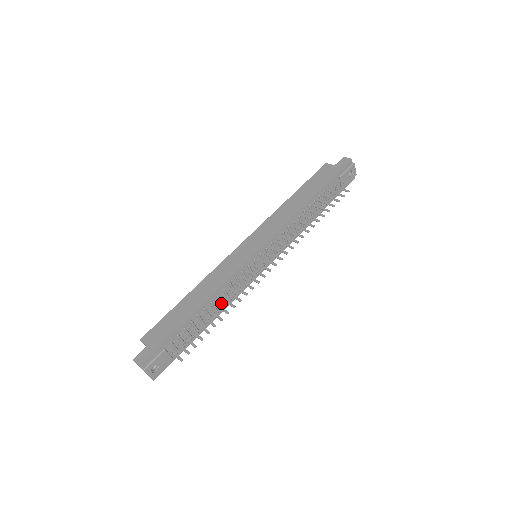
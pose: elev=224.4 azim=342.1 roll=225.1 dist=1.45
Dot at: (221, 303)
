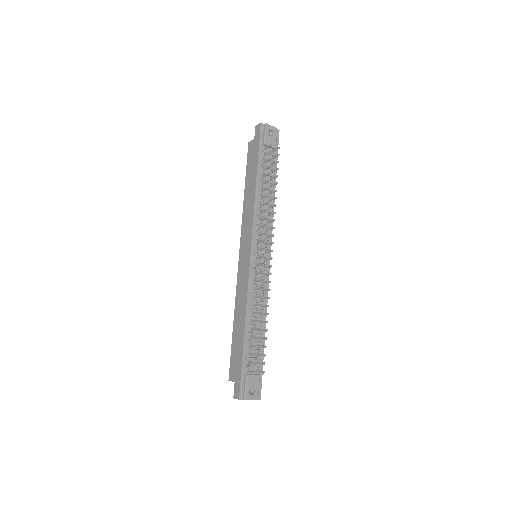
Dot at: (256, 312)
